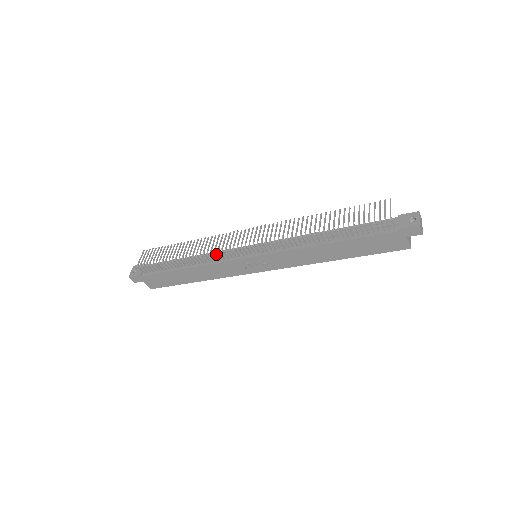
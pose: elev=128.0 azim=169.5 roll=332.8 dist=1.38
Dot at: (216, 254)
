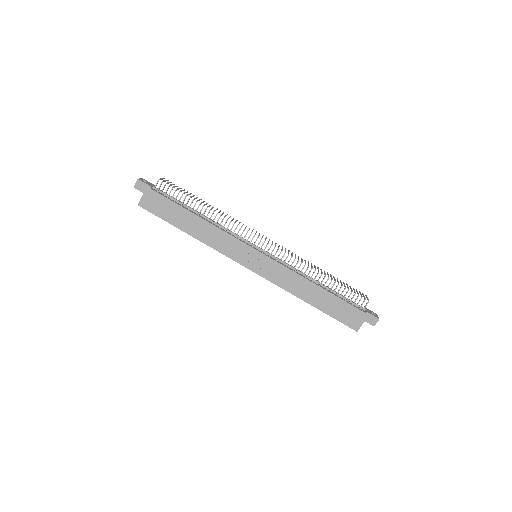
Dot at: (236, 228)
